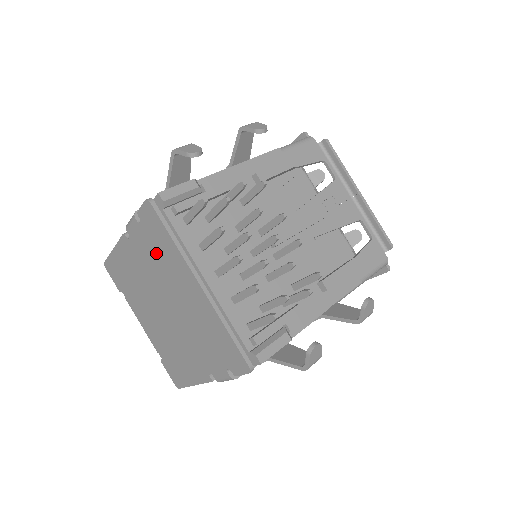
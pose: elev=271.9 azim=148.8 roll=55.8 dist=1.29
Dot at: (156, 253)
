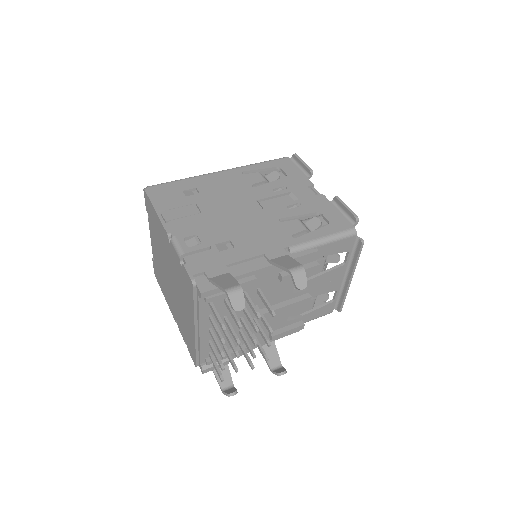
Dot at: (181, 281)
